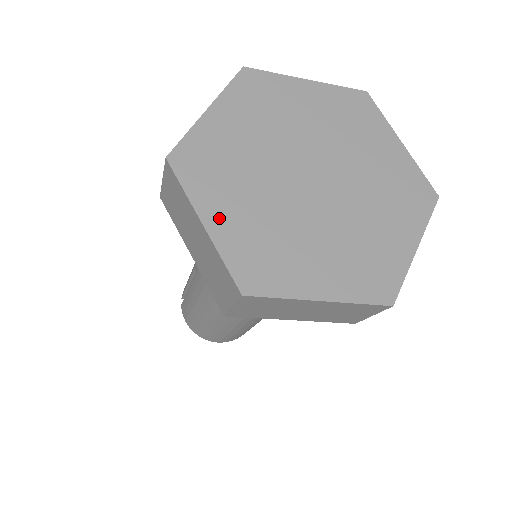
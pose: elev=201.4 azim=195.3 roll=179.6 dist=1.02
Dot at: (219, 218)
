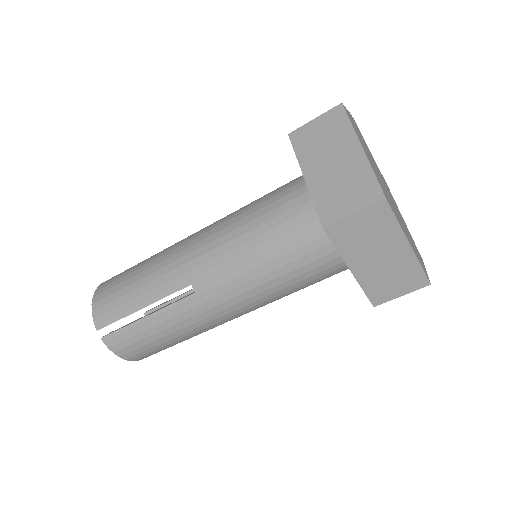
Dot at: occluded
